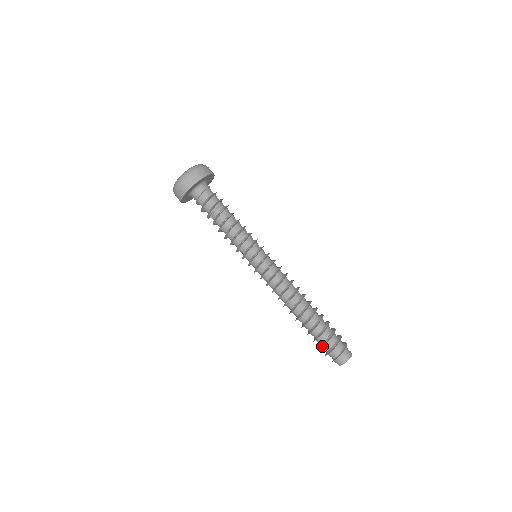
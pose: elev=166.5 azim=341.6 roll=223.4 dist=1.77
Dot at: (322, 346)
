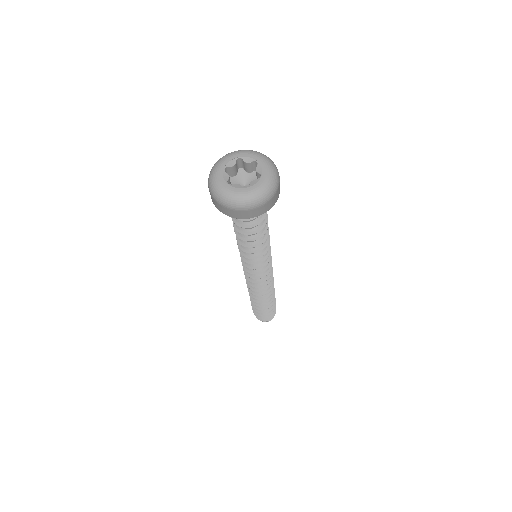
Dot at: (253, 310)
